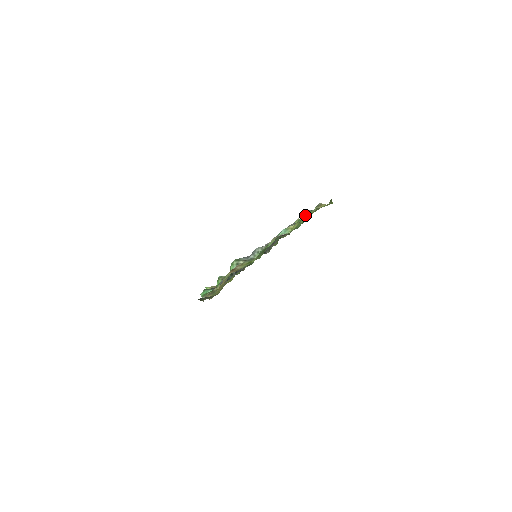
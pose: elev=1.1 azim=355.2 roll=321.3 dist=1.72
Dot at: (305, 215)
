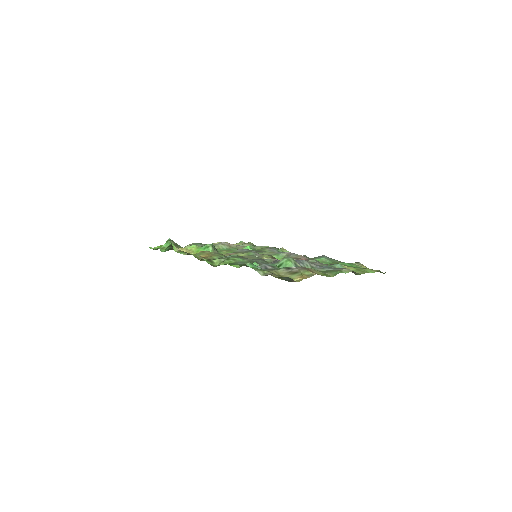
Dot at: (350, 264)
